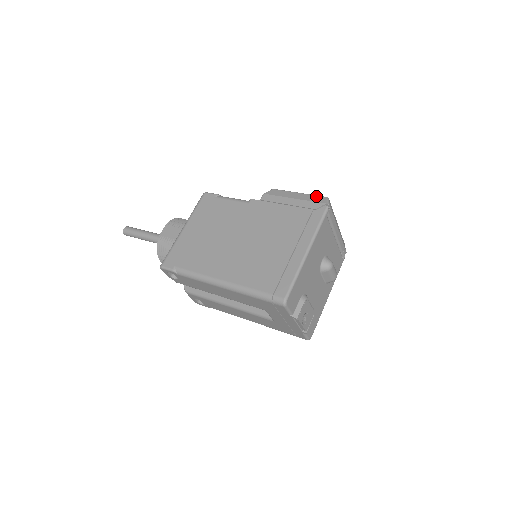
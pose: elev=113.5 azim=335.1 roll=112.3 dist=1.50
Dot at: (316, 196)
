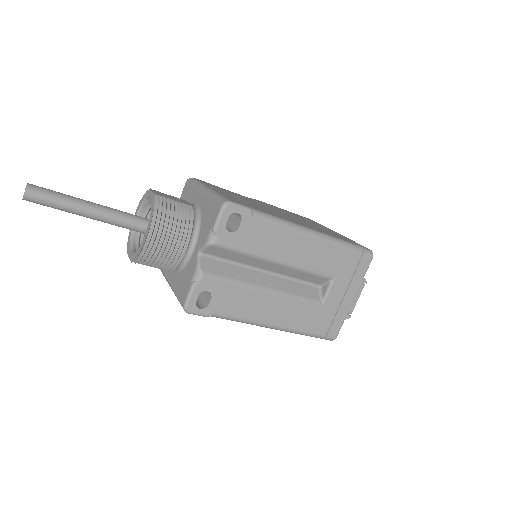
Dot at: occluded
